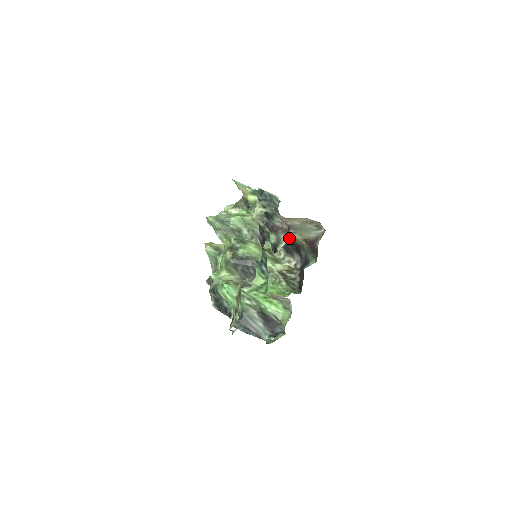
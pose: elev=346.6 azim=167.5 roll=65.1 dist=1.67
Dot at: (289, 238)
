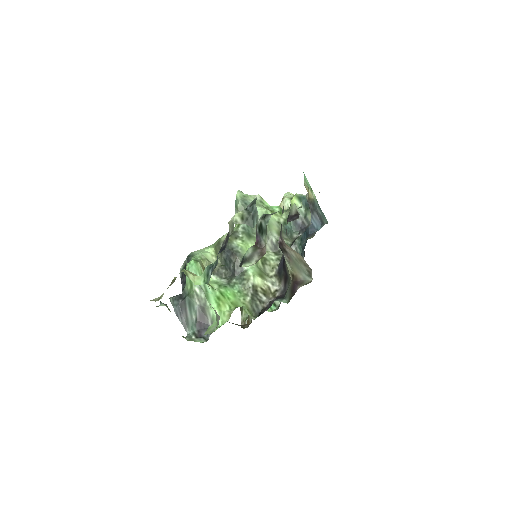
Dot at: (285, 263)
